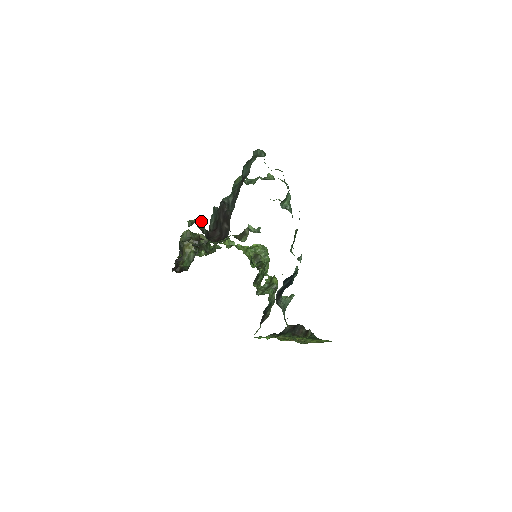
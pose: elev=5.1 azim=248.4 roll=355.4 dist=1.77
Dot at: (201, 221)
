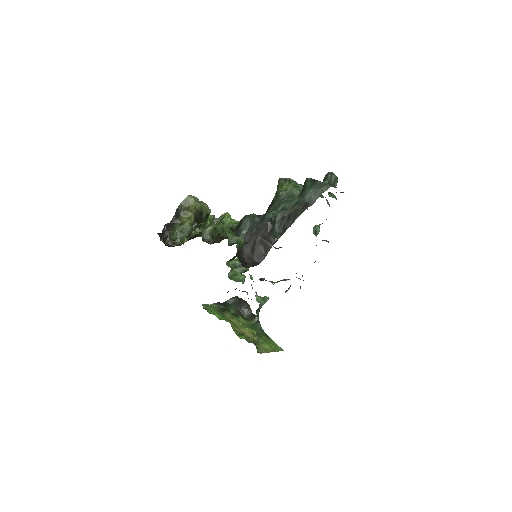
Dot at: (243, 241)
